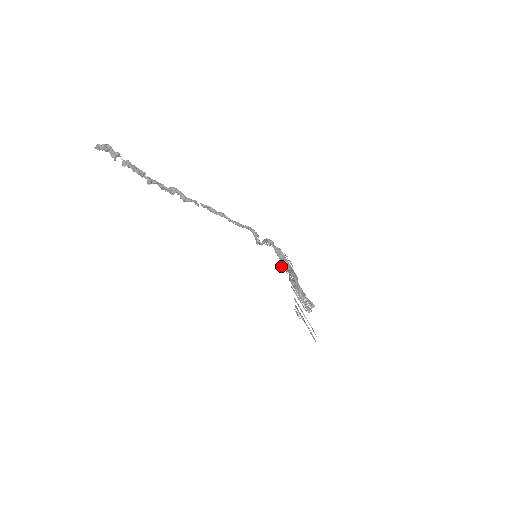
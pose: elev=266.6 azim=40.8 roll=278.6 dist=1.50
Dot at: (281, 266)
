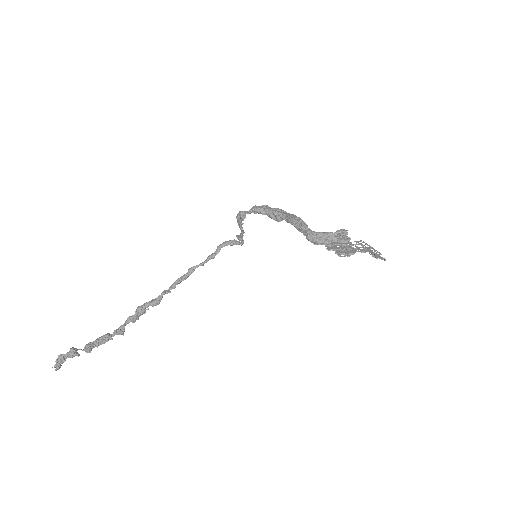
Dot at: occluded
